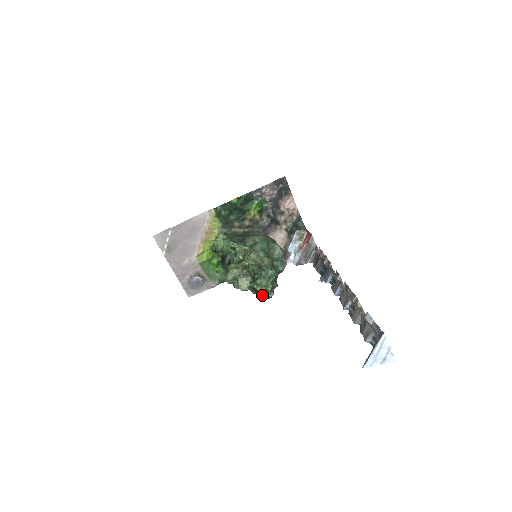
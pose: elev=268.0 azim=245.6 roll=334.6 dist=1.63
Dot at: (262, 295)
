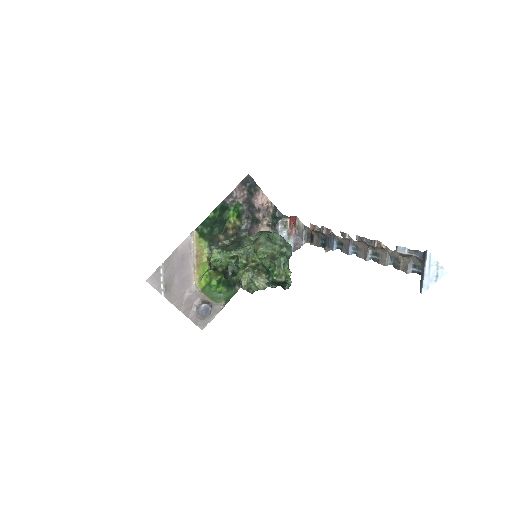
Dot at: (282, 286)
